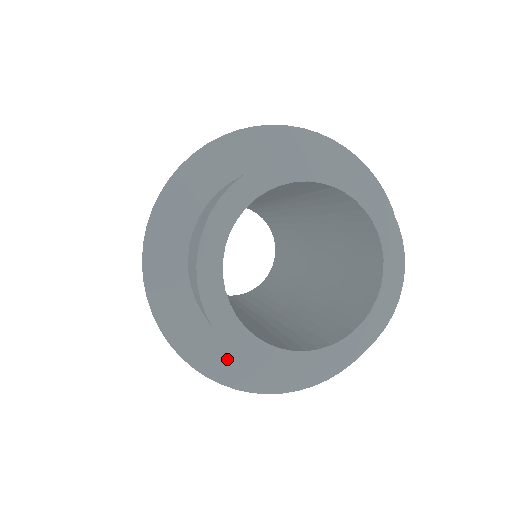
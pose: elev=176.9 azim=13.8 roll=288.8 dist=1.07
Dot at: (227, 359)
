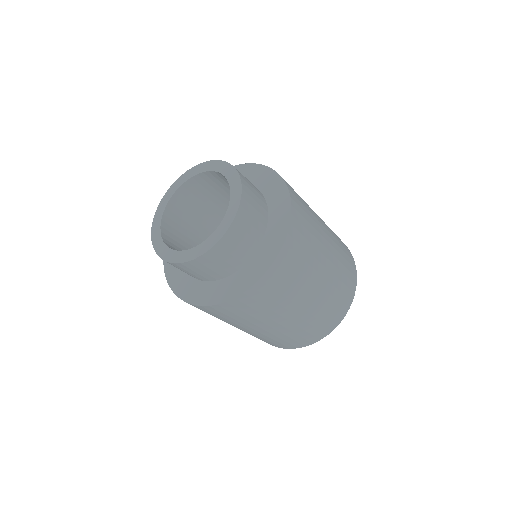
Dot at: (236, 282)
